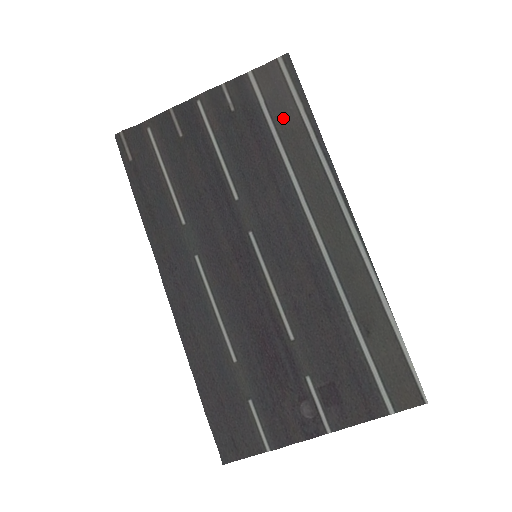
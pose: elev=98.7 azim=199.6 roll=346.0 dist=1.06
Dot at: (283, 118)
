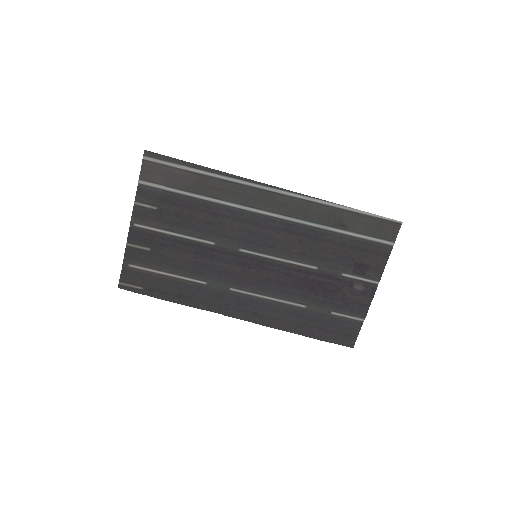
Dot at: (185, 183)
